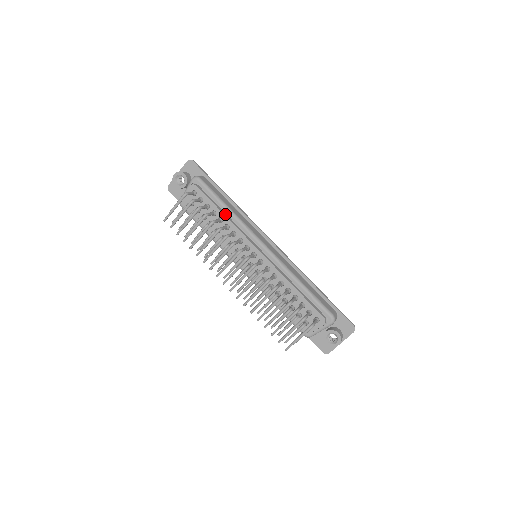
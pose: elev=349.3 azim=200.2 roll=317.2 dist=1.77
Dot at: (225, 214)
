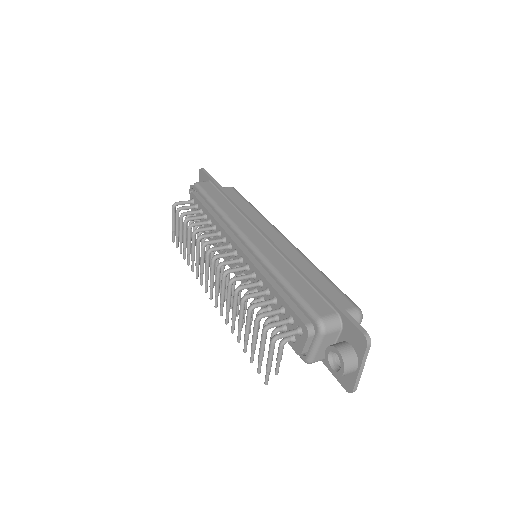
Dot at: (213, 213)
